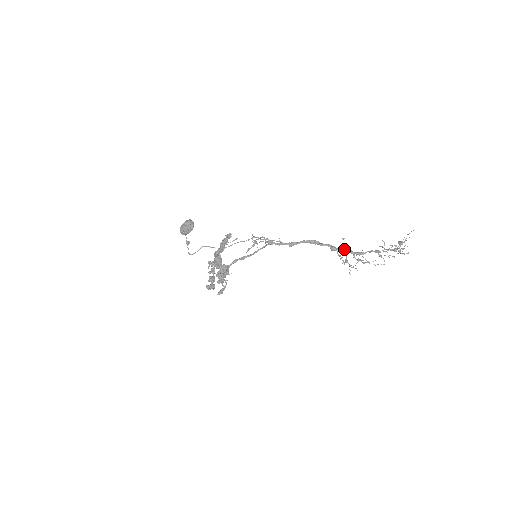
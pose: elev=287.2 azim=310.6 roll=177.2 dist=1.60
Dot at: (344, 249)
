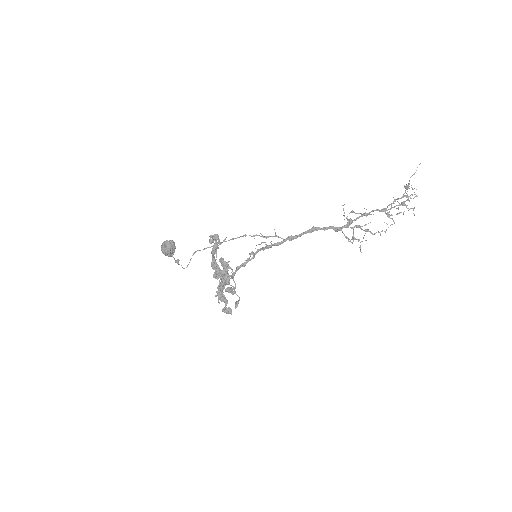
Dot at: (348, 222)
